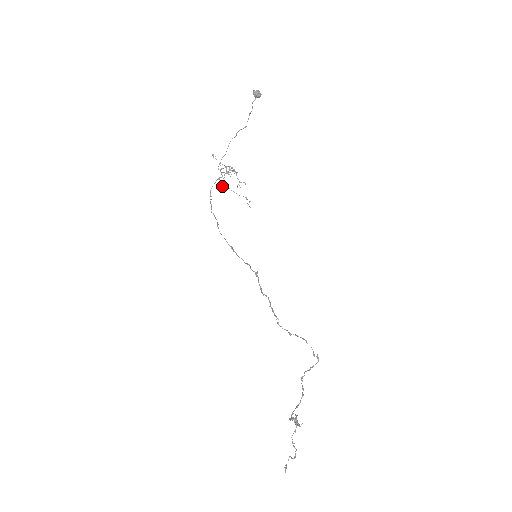
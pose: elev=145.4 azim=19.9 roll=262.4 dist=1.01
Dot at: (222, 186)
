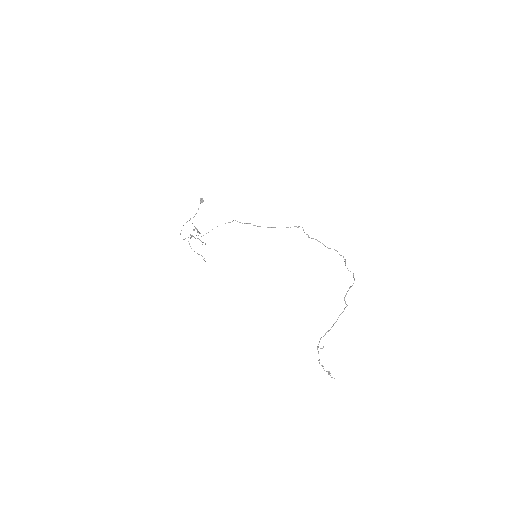
Dot at: occluded
